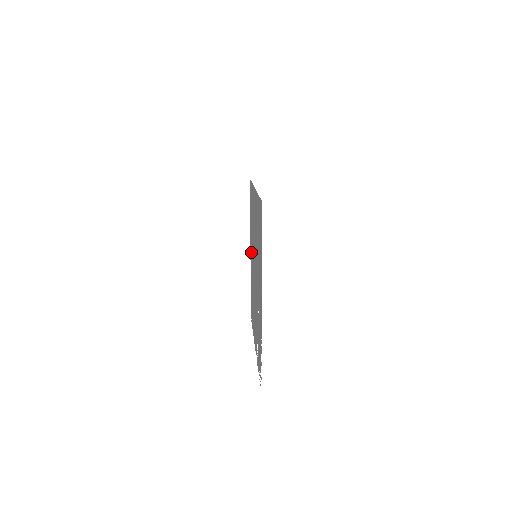
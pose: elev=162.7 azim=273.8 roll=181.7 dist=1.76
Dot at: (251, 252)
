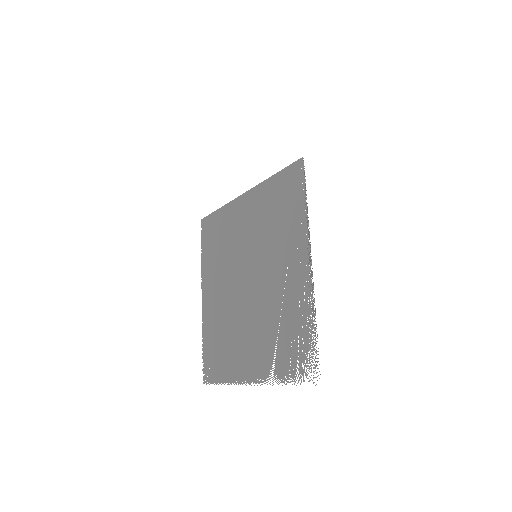
Dot at: (212, 290)
